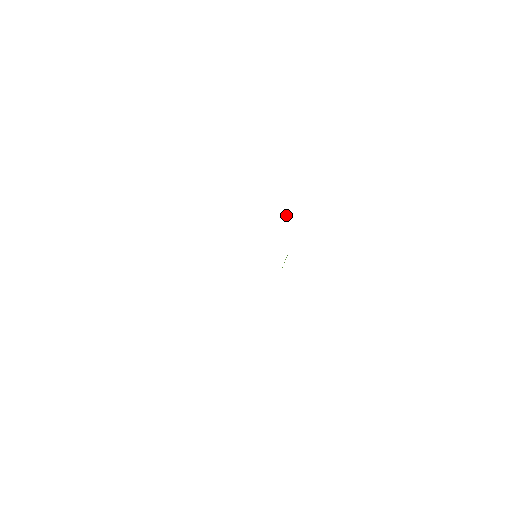
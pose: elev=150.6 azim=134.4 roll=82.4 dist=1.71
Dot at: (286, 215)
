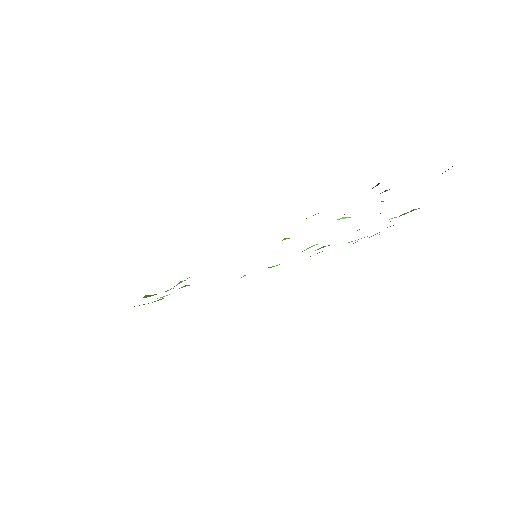
Dot at: (341, 218)
